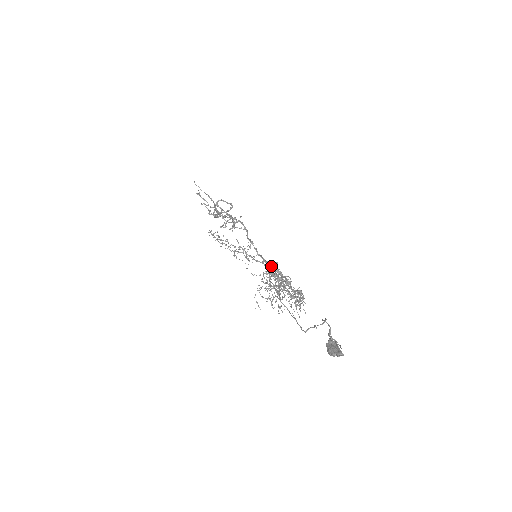
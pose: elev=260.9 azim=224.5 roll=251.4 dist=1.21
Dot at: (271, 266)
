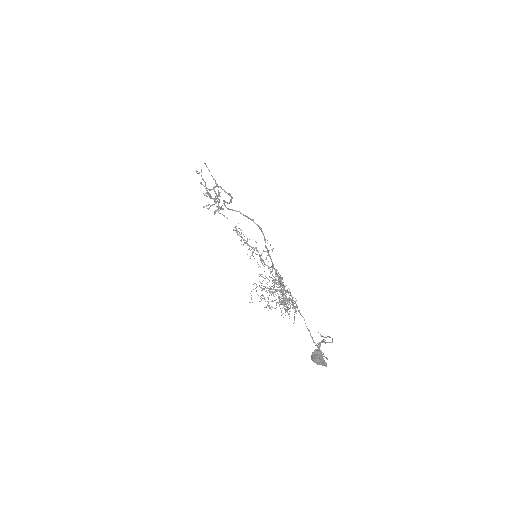
Dot at: (277, 273)
